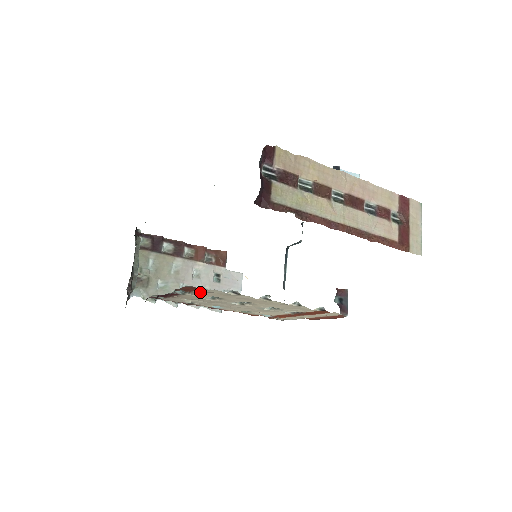
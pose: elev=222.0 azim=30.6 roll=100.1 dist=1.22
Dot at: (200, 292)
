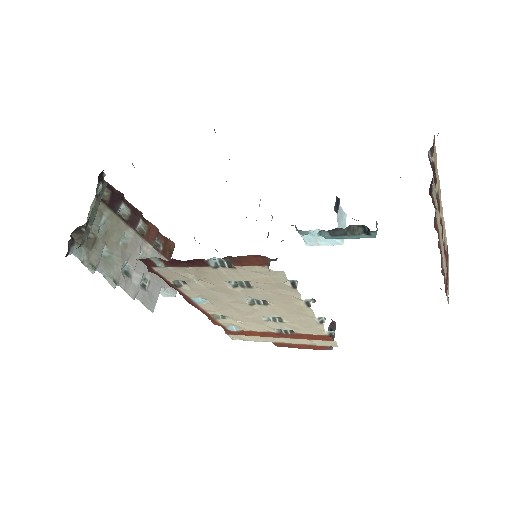
Dot at: (249, 270)
